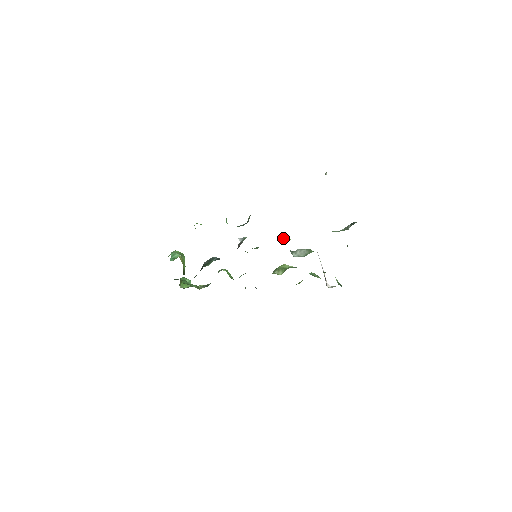
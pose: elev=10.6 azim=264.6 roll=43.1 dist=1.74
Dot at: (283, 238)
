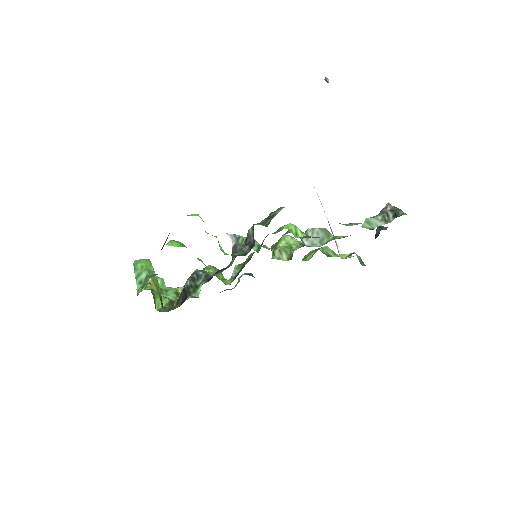
Dot at: (296, 237)
